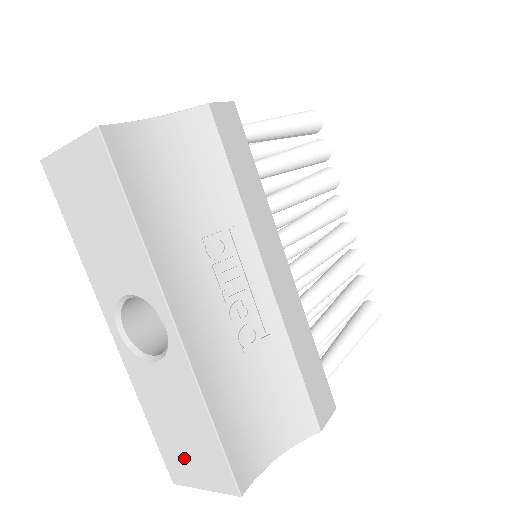
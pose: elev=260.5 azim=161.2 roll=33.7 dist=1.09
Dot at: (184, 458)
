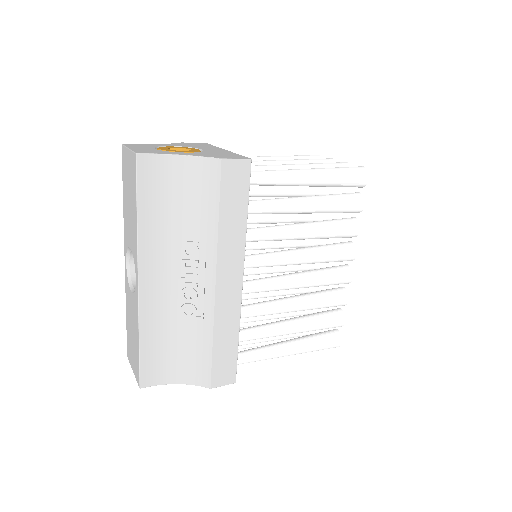
Dot at: (131, 349)
